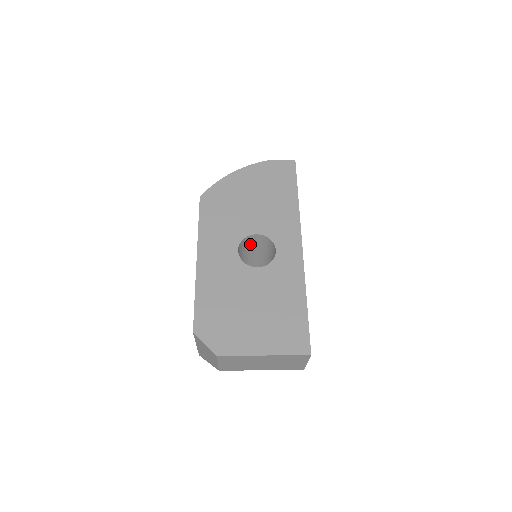
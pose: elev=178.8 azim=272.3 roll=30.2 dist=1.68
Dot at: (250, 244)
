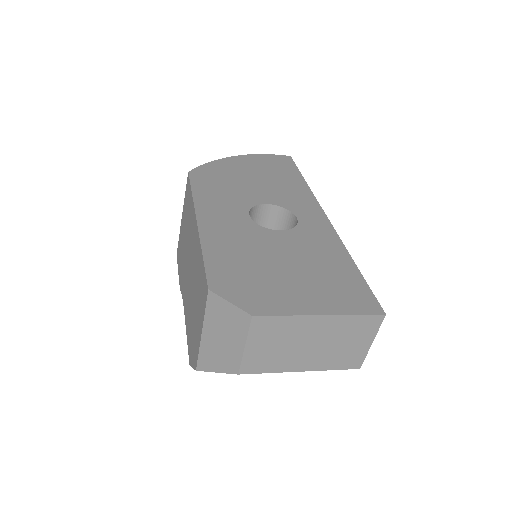
Dot at: occluded
